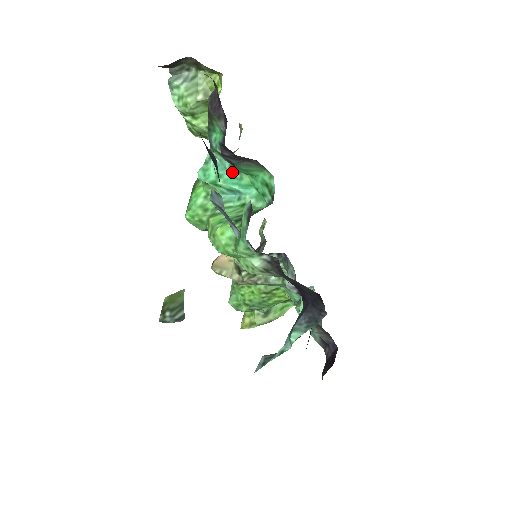
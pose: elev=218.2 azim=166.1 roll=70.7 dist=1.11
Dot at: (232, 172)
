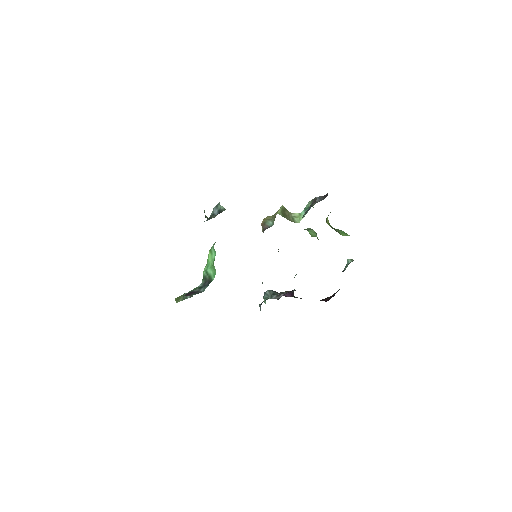
Dot at: occluded
